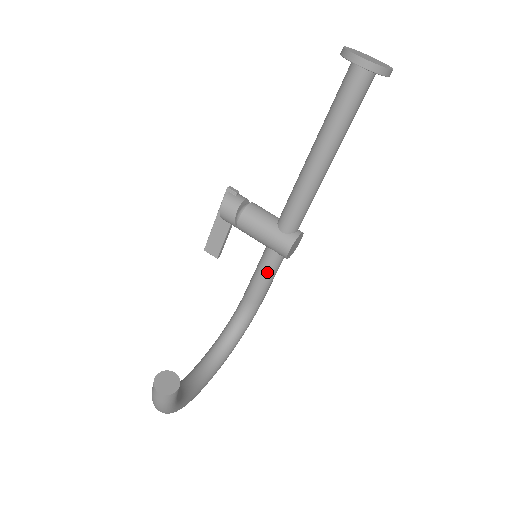
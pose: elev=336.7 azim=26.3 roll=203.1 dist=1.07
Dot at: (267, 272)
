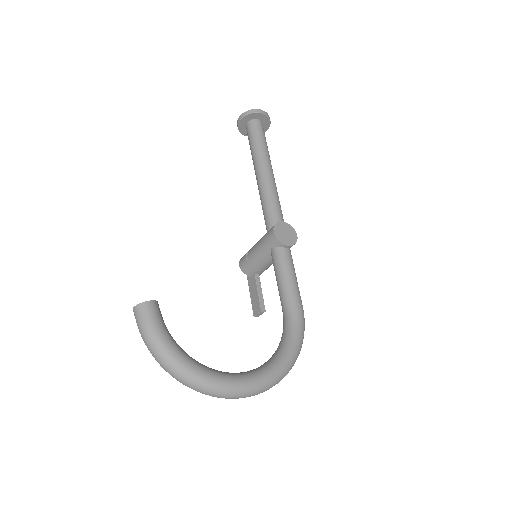
Dot at: (278, 268)
